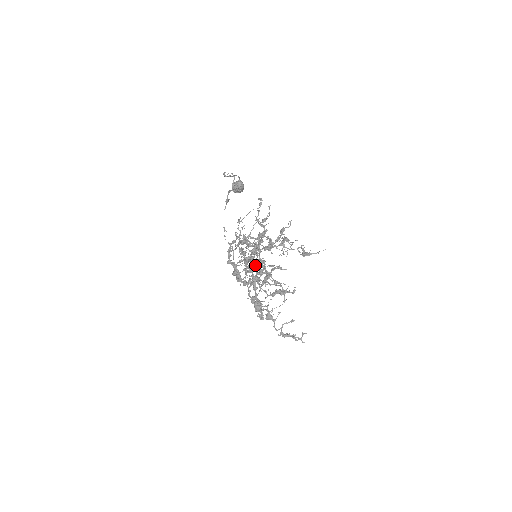
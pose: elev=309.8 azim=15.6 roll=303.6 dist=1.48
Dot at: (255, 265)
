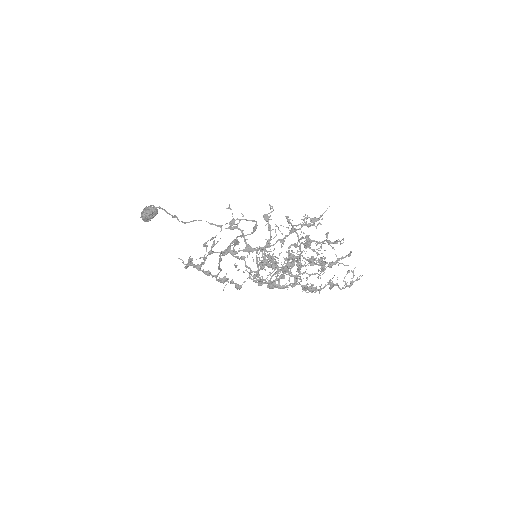
Dot at: (219, 260)
